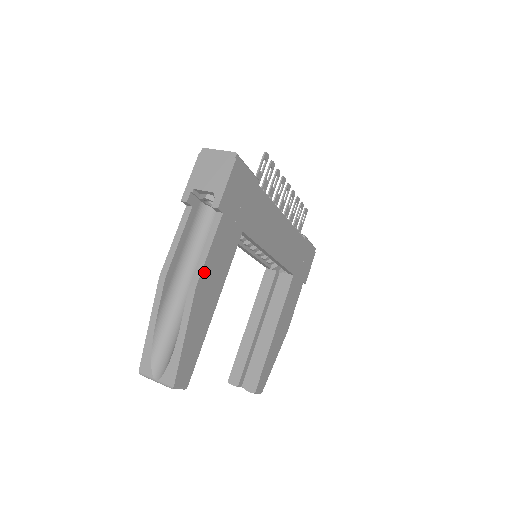
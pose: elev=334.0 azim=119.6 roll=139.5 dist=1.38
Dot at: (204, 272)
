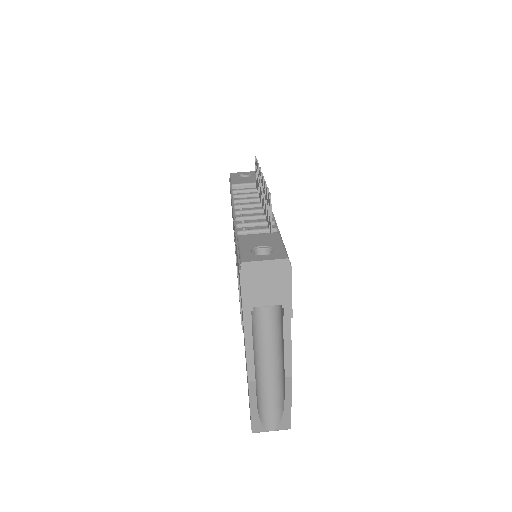
Dot at: (291, 360)
